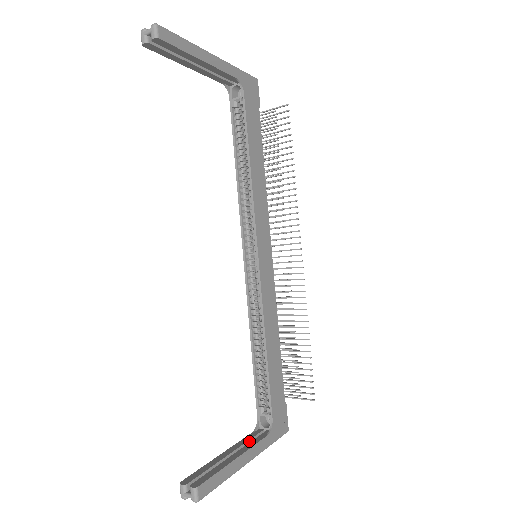
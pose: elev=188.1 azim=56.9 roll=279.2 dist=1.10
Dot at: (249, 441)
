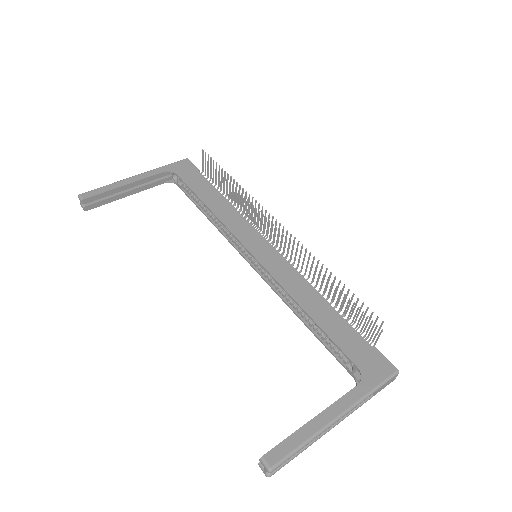
Dot at: occluded
